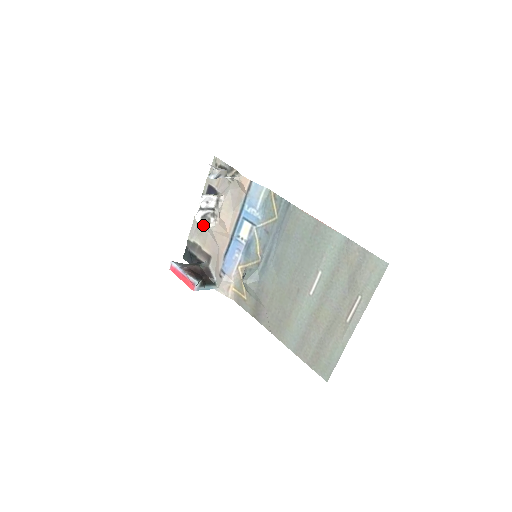
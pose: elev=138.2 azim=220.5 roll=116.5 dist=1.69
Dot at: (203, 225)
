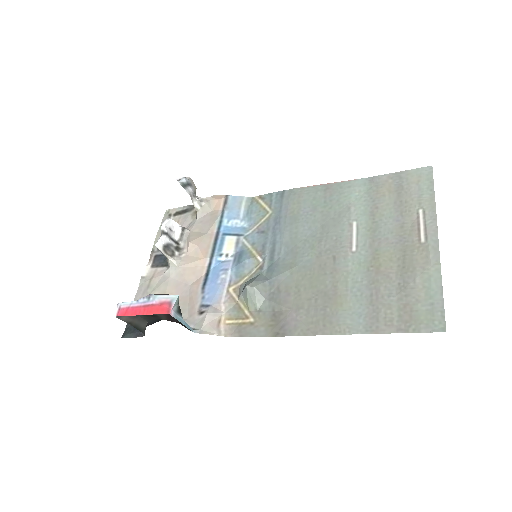
Dot at: (158, 278)
